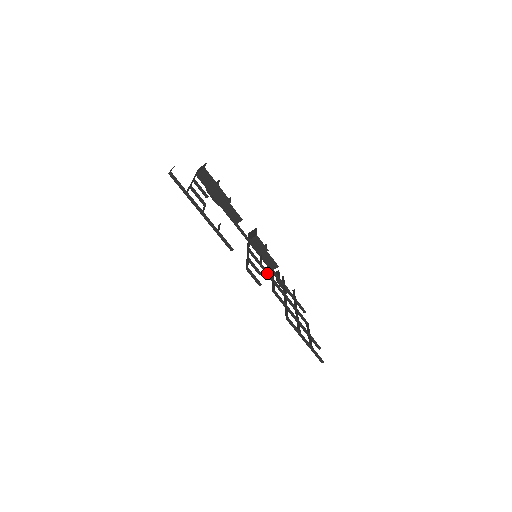
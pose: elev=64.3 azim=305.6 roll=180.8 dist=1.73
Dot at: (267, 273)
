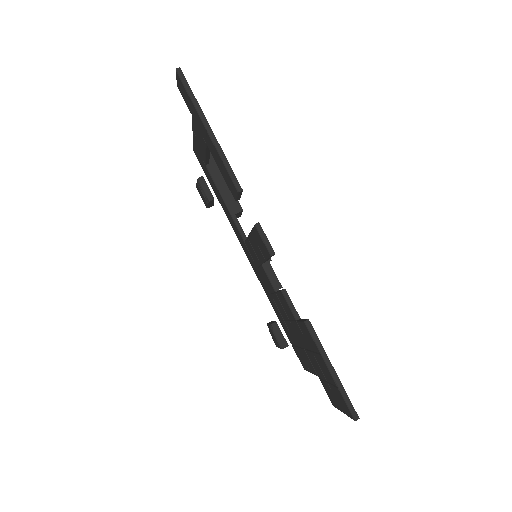
Dot at: (270, 278)
